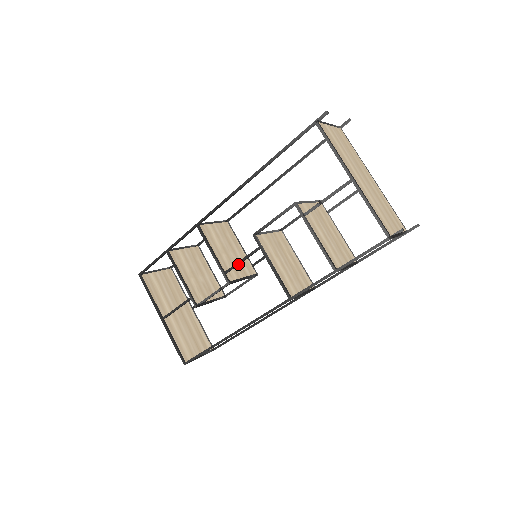
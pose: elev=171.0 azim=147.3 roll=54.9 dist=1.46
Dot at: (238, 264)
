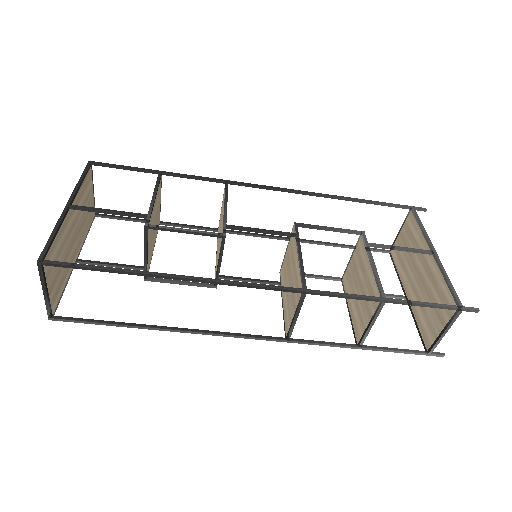
Dot at: (255, 229)
